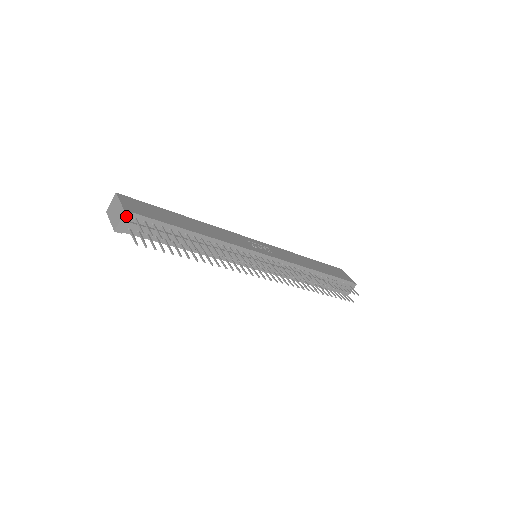
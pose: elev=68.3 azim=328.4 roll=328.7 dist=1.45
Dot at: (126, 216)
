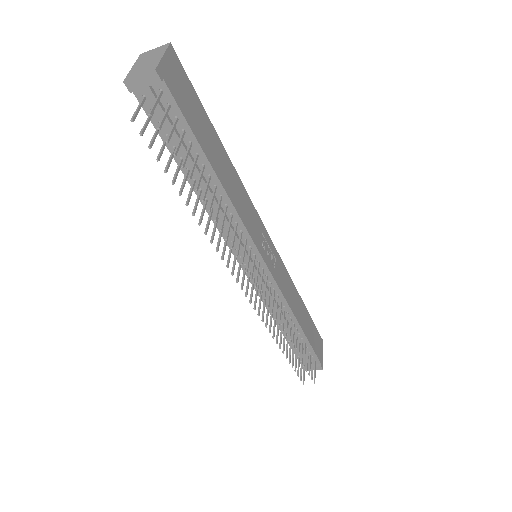
Dot at: (152, 77)
